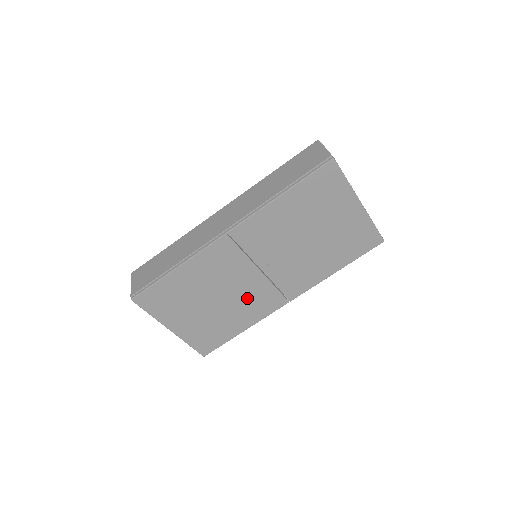
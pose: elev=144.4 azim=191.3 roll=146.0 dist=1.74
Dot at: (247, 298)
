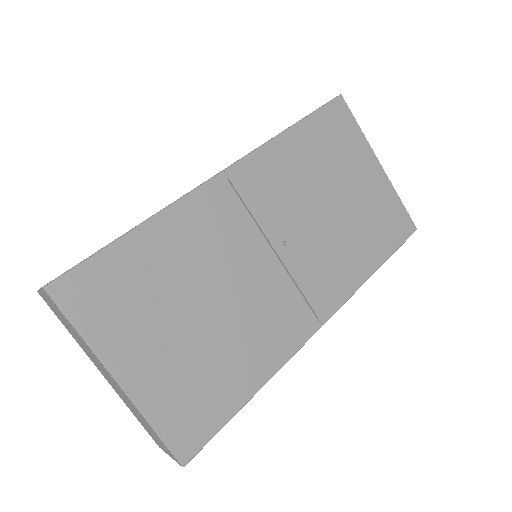
Dot at: (258, 310)
